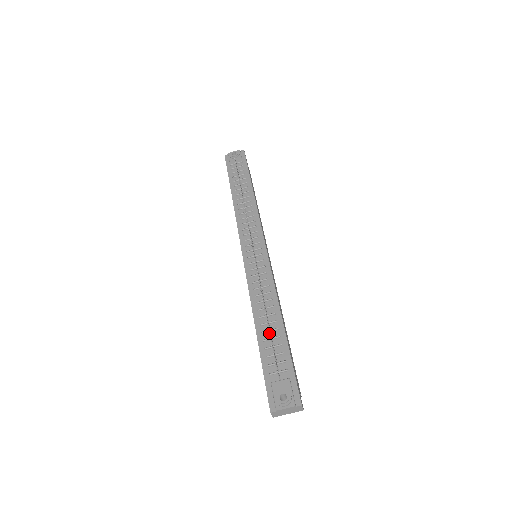
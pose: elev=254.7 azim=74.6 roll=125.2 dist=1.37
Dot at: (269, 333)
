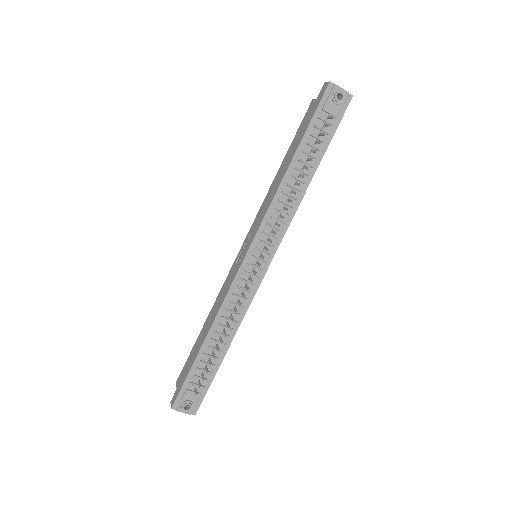
Dot at: (212, 350)
